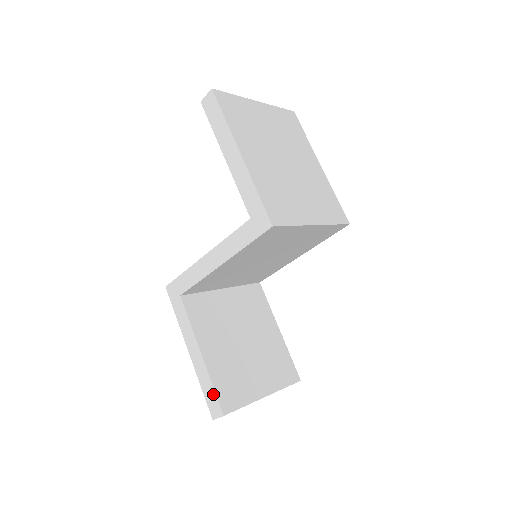
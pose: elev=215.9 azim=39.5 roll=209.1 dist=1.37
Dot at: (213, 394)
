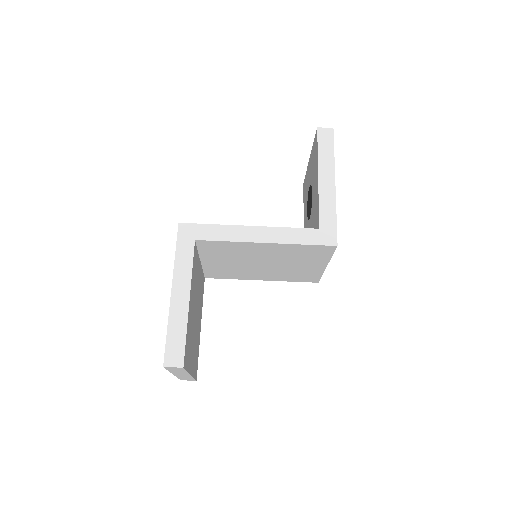
Dot at: (182, 342)
